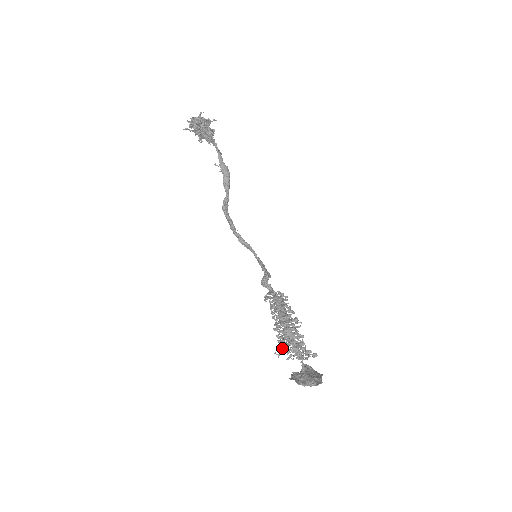
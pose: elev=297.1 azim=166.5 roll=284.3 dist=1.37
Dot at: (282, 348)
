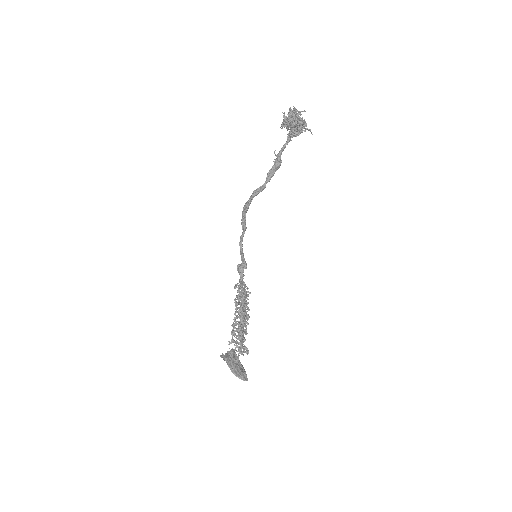
Dot at: occluded
